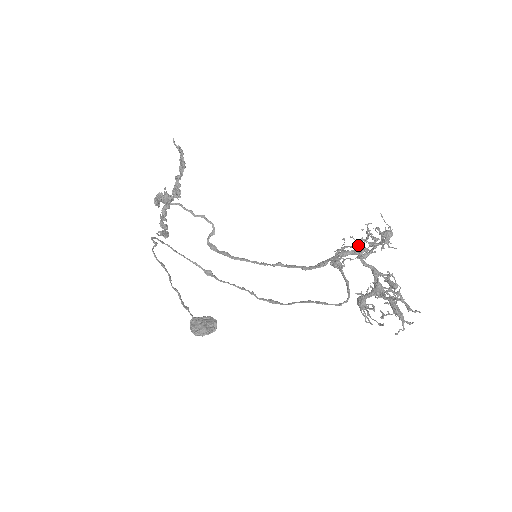
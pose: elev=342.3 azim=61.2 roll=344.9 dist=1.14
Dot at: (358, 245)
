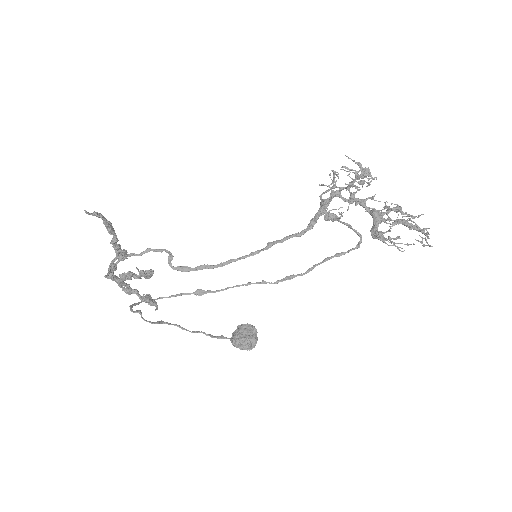
Dot at: occluded
